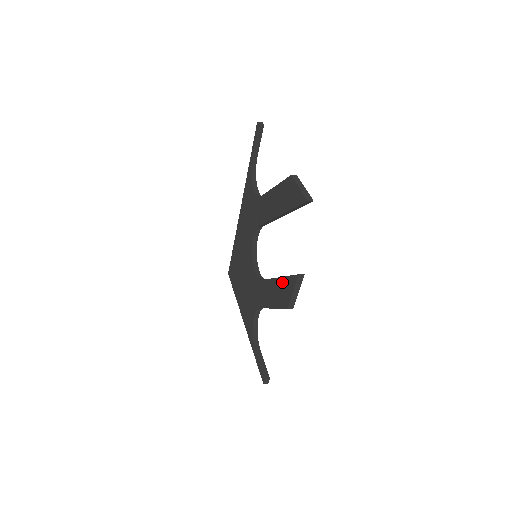
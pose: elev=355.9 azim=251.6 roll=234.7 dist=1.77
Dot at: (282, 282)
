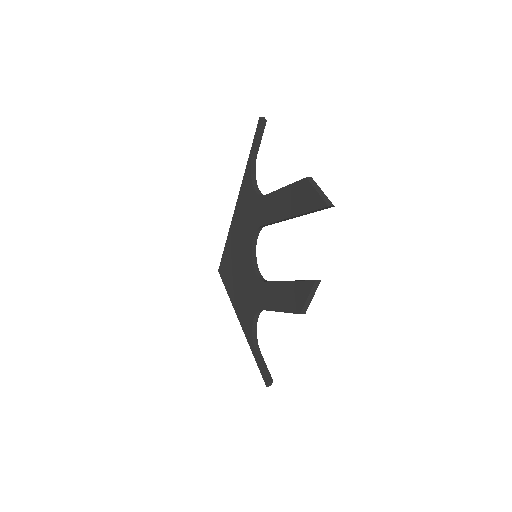
Dot at: (293, 286)
